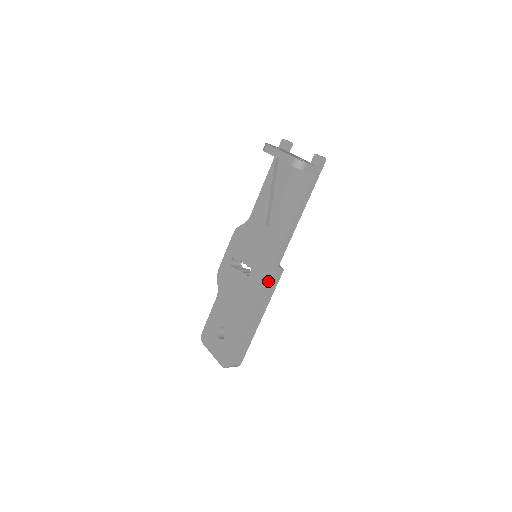
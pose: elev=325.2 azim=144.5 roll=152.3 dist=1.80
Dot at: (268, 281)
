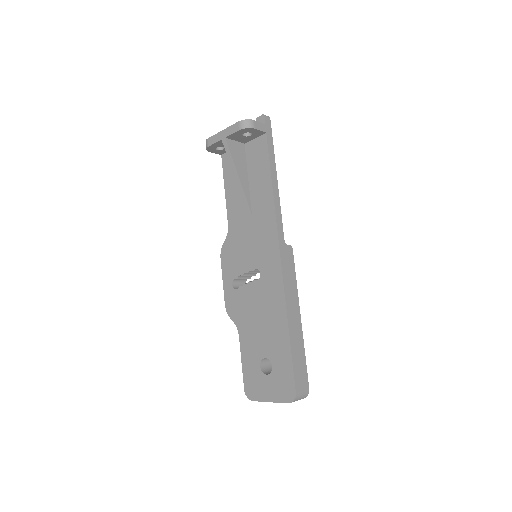
Dot at: (283, 264)
